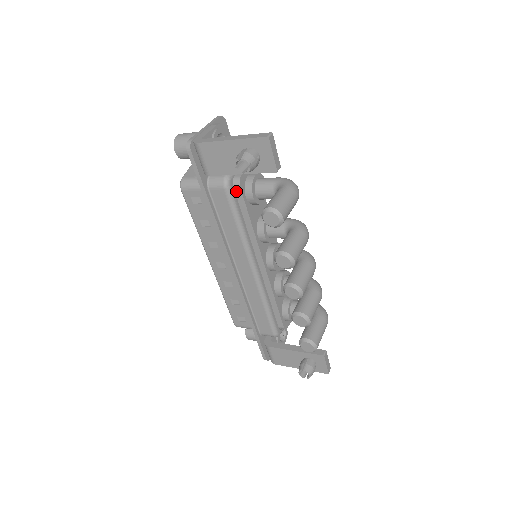
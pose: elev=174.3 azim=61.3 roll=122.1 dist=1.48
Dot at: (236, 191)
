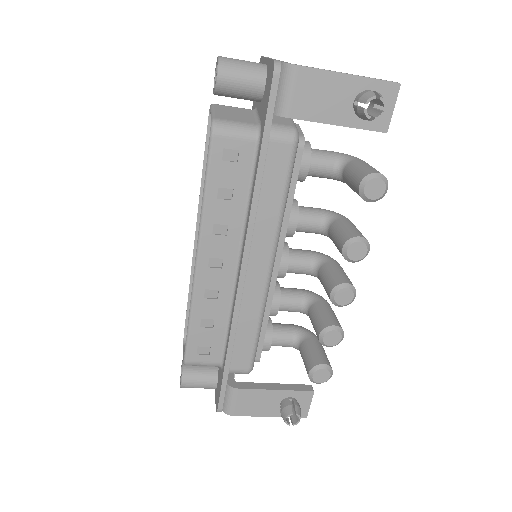
Dot at: occluded
